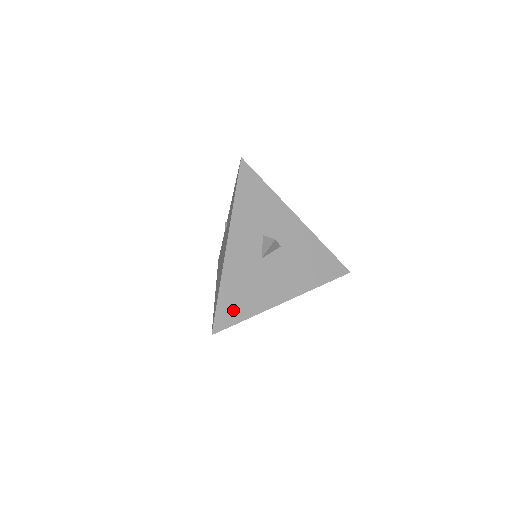
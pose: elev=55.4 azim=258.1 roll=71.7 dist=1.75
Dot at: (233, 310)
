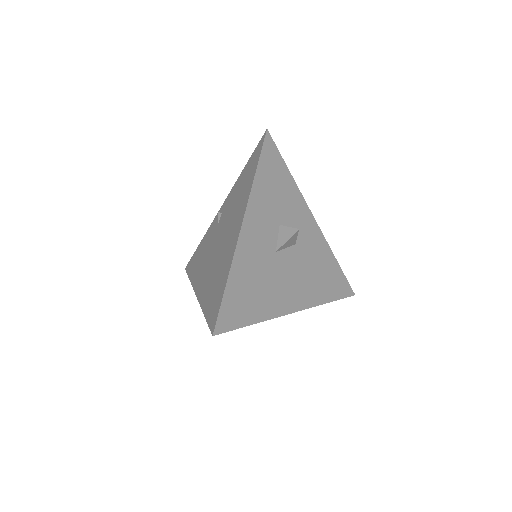
Dot at: (240, 308)
